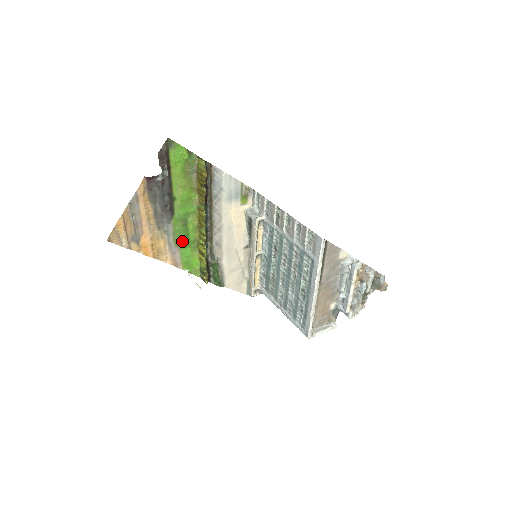
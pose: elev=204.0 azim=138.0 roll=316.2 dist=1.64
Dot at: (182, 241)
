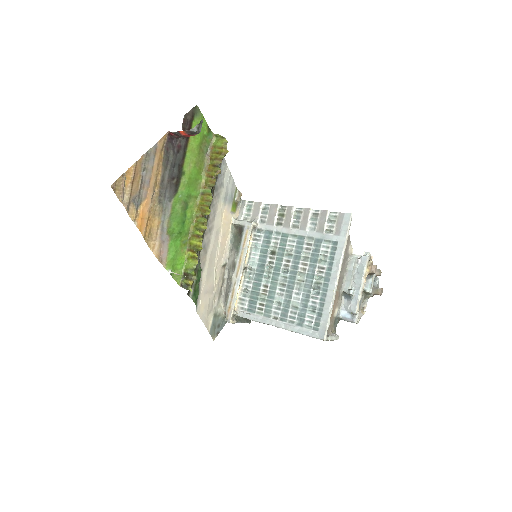
Dot at: (176, 228)
